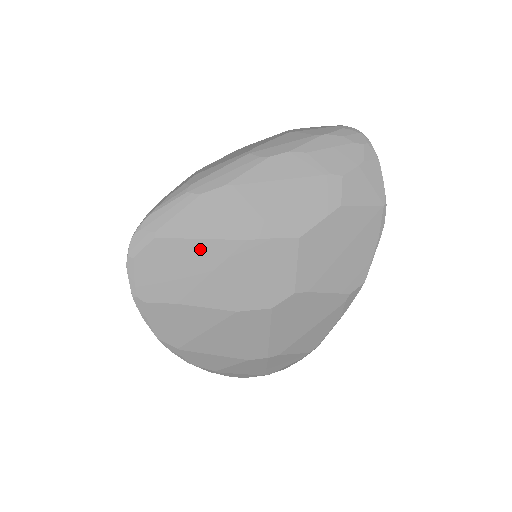
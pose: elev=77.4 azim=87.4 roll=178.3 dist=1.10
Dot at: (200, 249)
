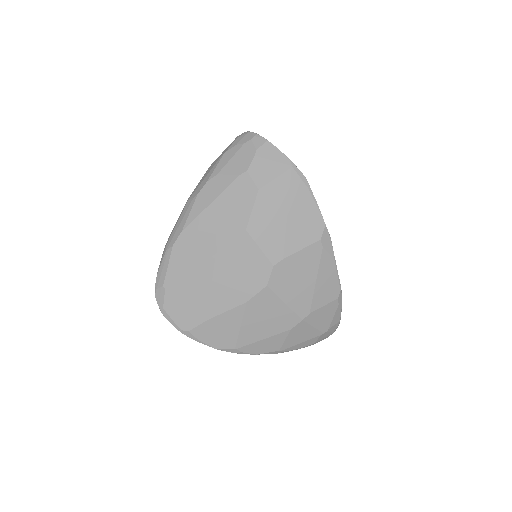
Dot at: (194, 278)
